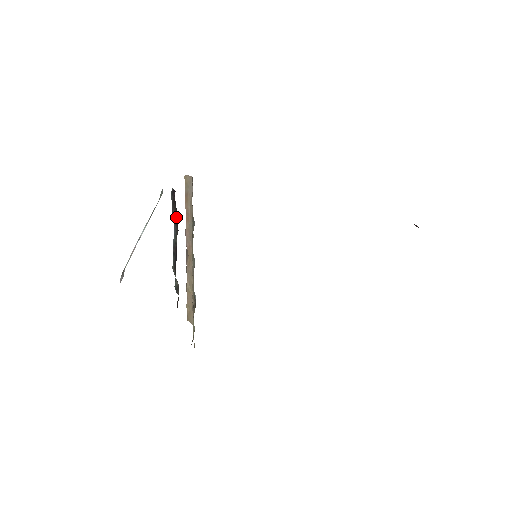
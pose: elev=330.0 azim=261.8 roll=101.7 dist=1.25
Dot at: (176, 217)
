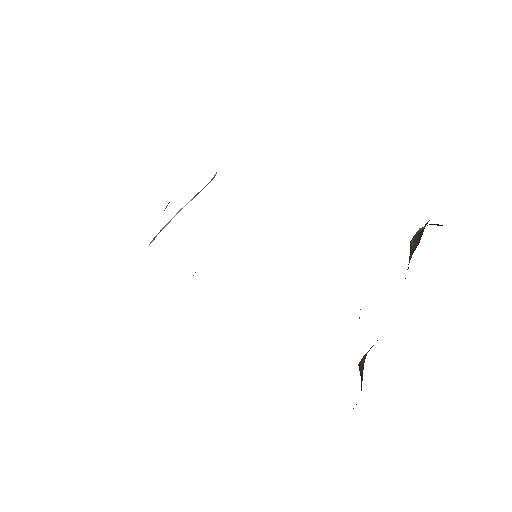
Dot at: occluded
